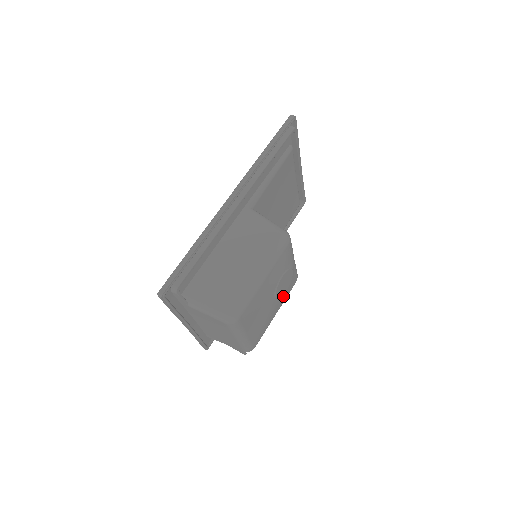
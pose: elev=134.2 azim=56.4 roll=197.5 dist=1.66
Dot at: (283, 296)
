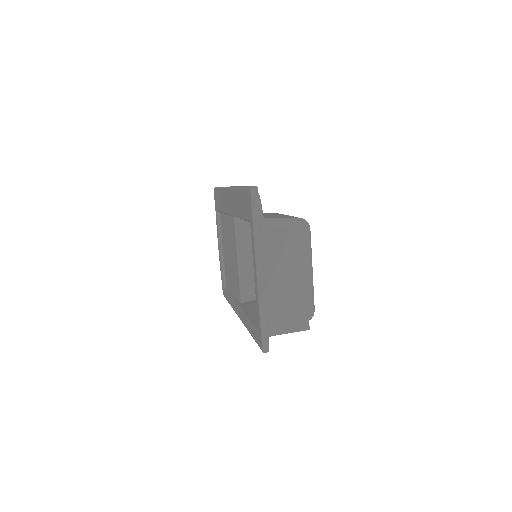
Dot at: occluded
